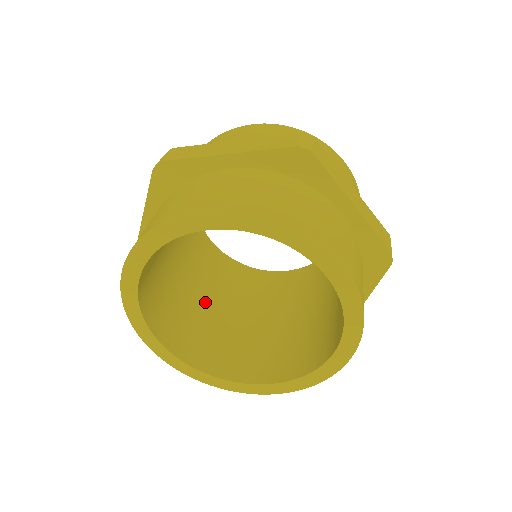
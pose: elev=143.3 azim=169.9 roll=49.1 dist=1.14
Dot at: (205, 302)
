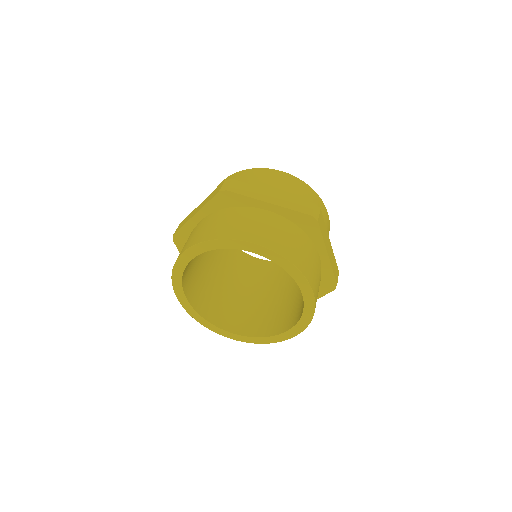
Dot at: (209, 269)
